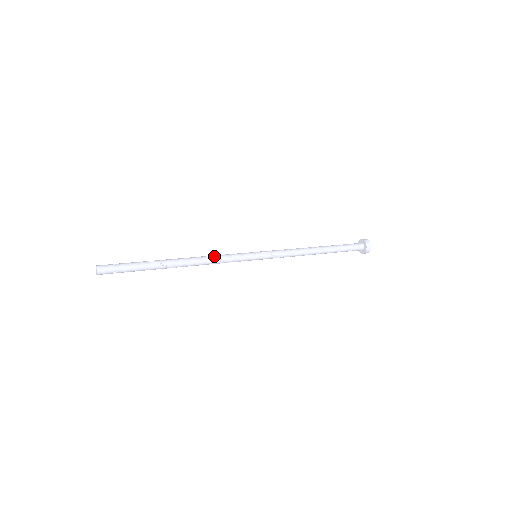
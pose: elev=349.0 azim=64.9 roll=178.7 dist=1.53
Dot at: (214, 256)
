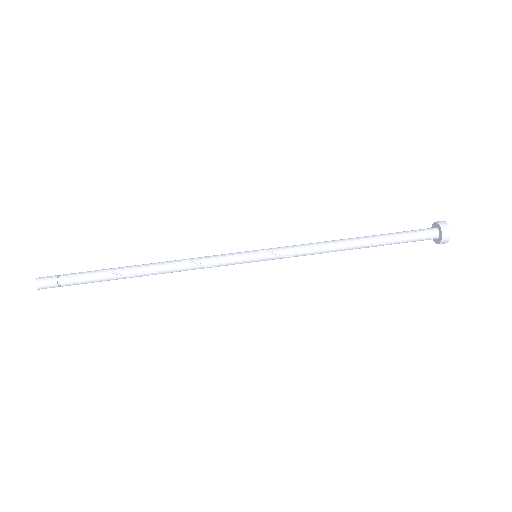
Dot at: (191, 259)
